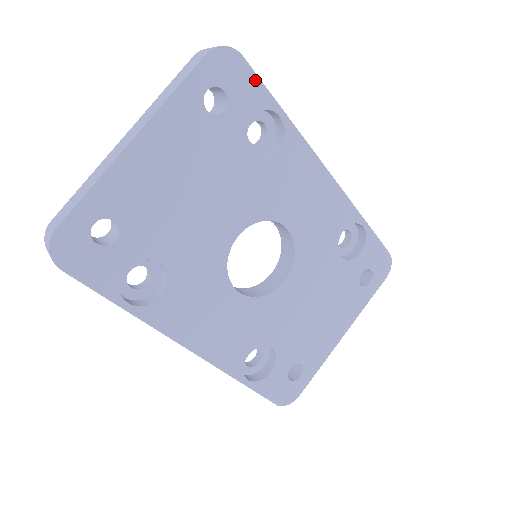
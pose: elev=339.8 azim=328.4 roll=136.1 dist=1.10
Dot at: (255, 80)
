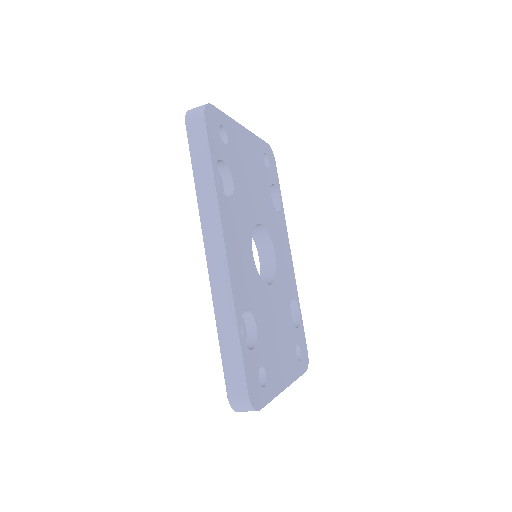
Dot at: (277, 175)
